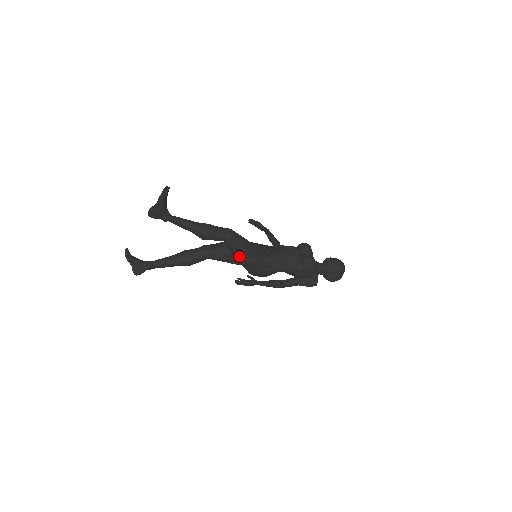
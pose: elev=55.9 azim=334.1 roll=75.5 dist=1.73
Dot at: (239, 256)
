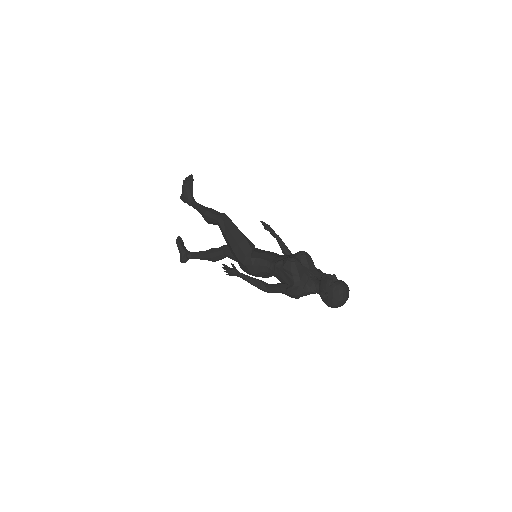
Dot at: (227, 241)
